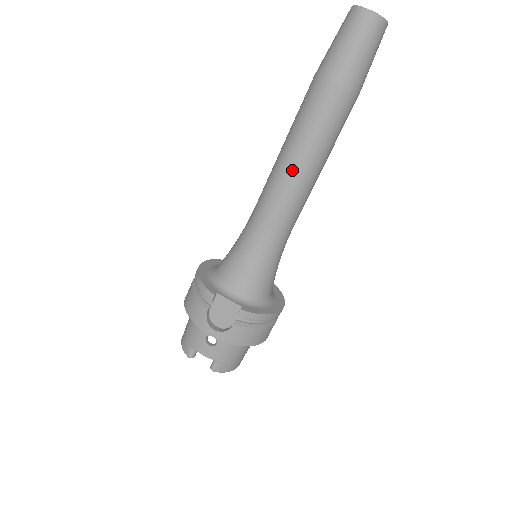
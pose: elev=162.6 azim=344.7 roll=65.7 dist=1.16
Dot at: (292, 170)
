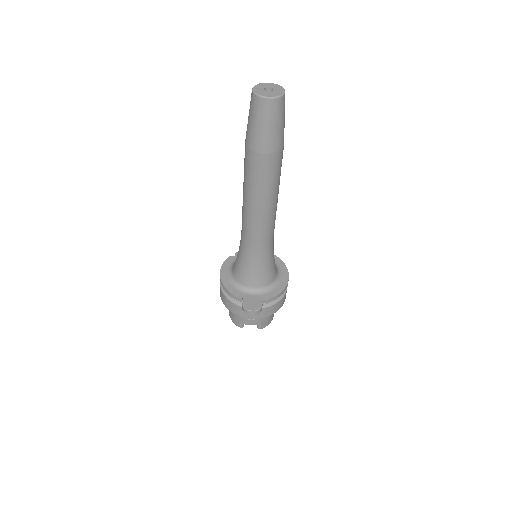
Dot at: (258, 211)
